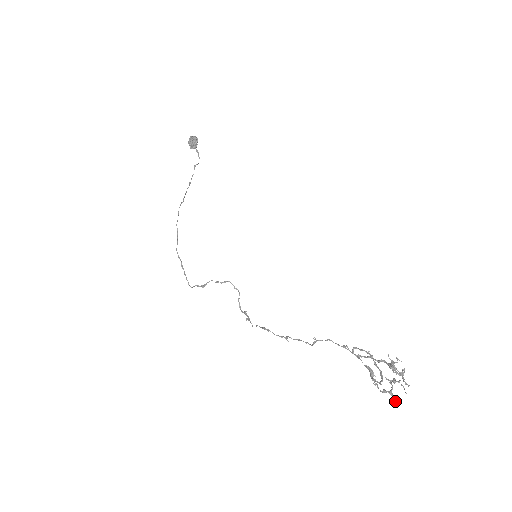
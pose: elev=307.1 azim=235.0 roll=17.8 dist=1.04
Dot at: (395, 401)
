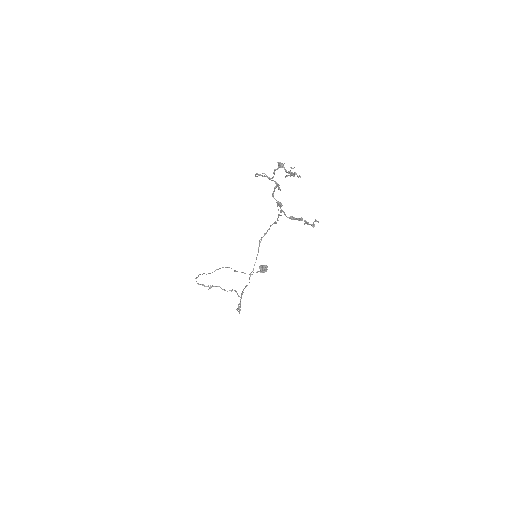
Dot at: occluded
